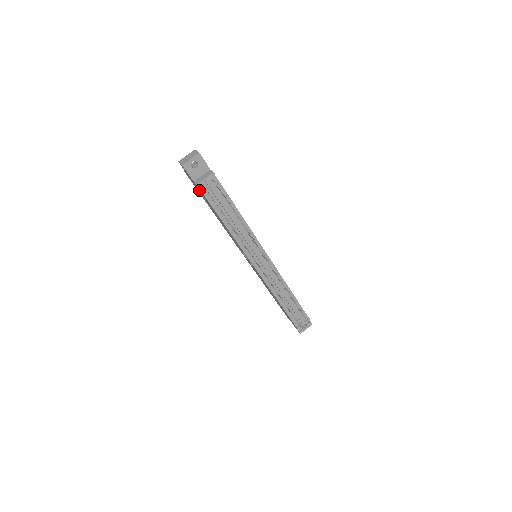
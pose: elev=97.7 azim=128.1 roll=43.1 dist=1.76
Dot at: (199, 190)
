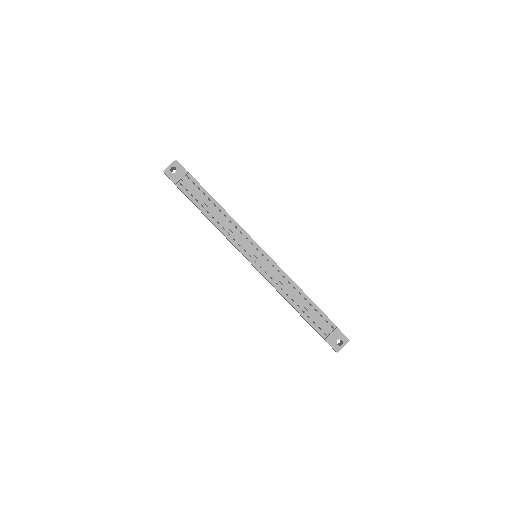
Dot at: occluded
